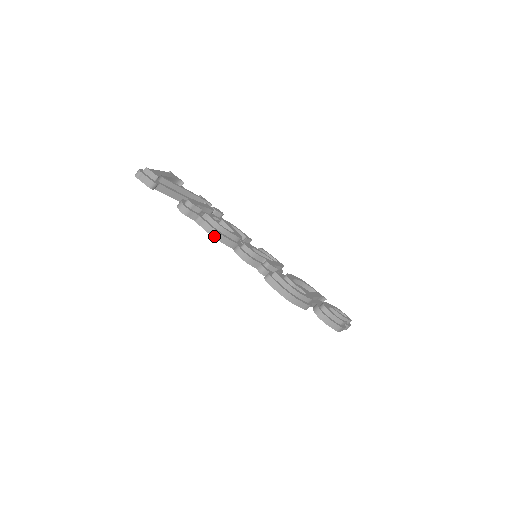
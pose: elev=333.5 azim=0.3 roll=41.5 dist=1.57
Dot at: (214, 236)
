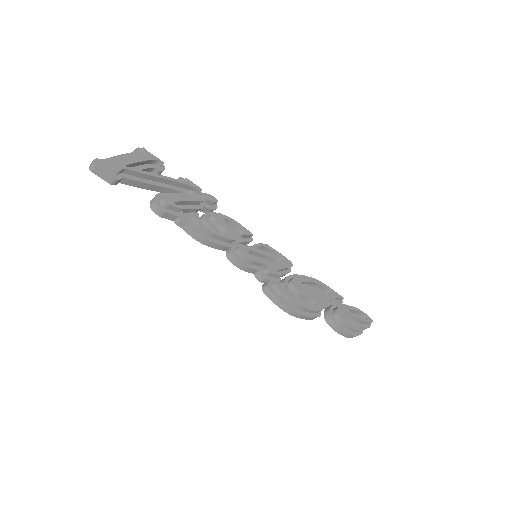
Dot at: (199, 240)
